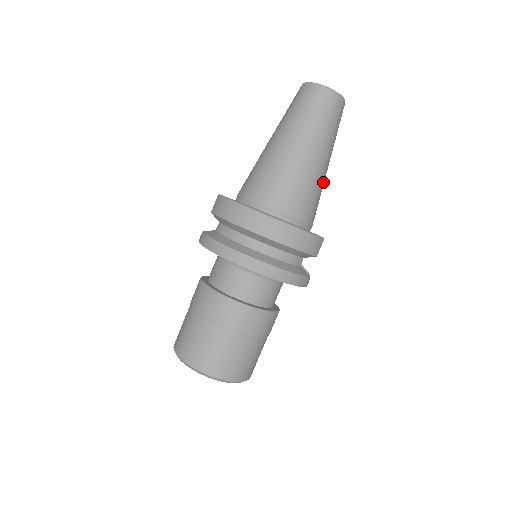
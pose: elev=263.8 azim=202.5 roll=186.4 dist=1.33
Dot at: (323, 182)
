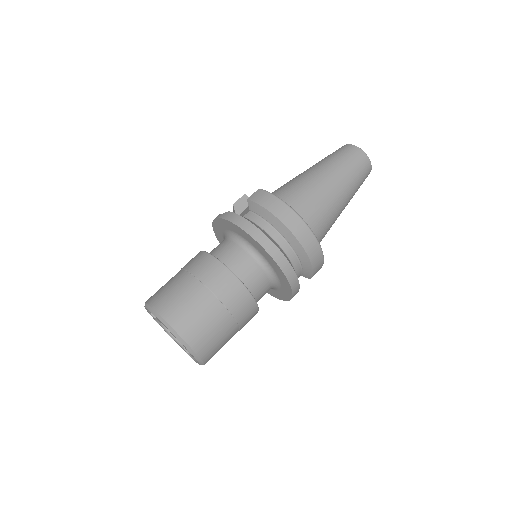
Dot at: occluded
